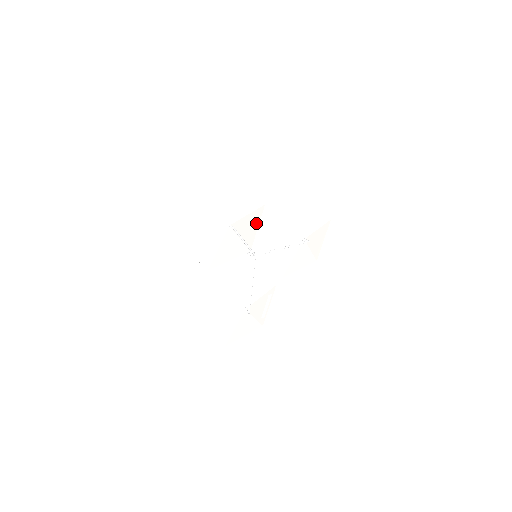
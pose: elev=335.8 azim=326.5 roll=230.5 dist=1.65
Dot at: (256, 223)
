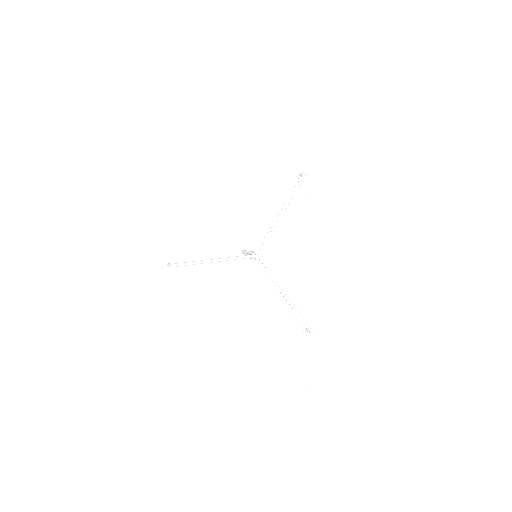
Dot at: (213, 220)
